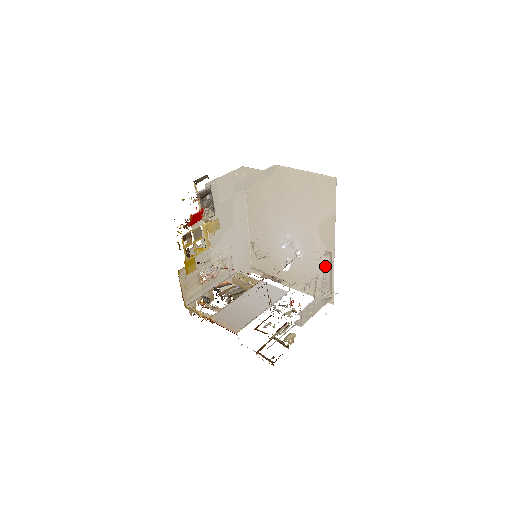
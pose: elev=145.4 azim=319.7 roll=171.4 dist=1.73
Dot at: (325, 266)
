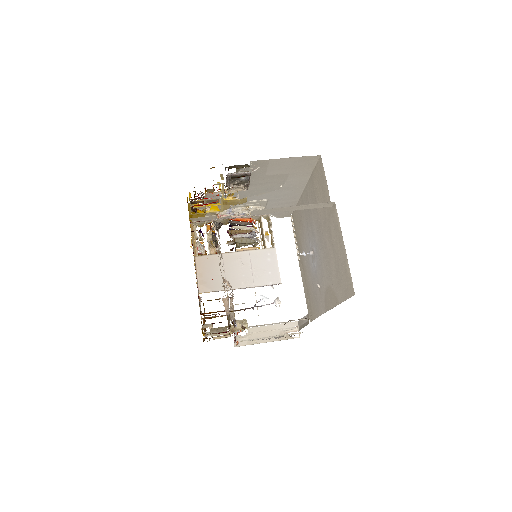
Dot at: (304, 317)
